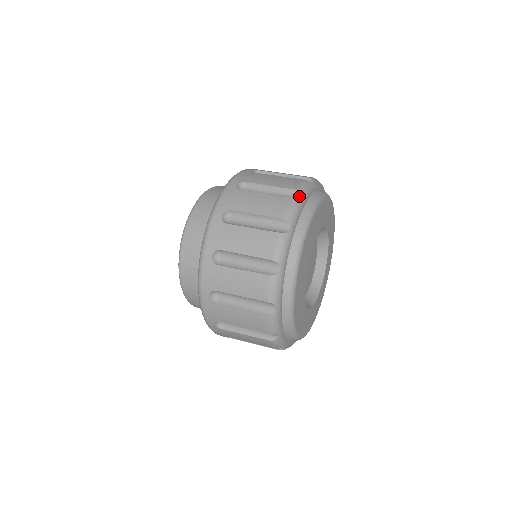
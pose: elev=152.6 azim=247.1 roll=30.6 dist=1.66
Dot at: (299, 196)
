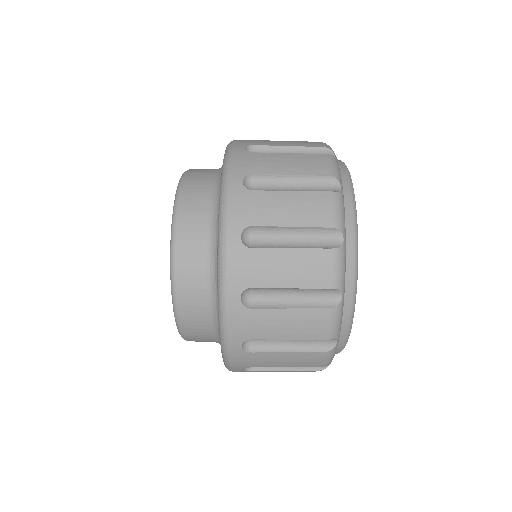
Dot at: occluded
